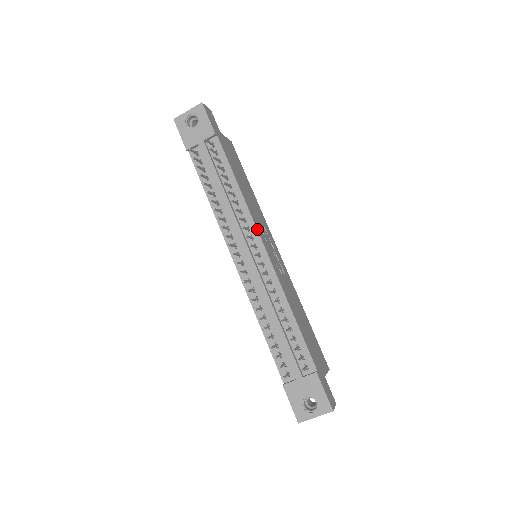
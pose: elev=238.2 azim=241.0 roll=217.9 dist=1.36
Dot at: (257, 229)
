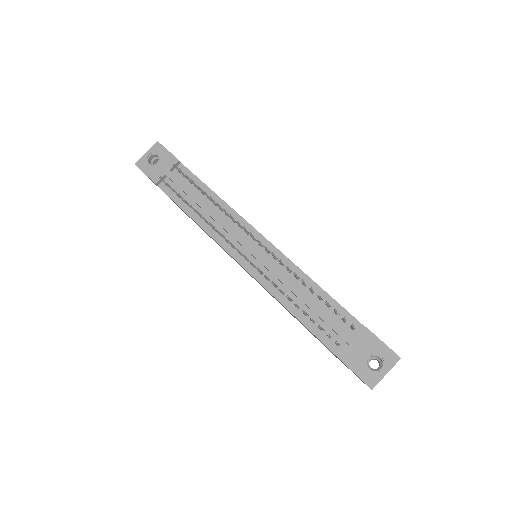
Dot at: (249, 224)
